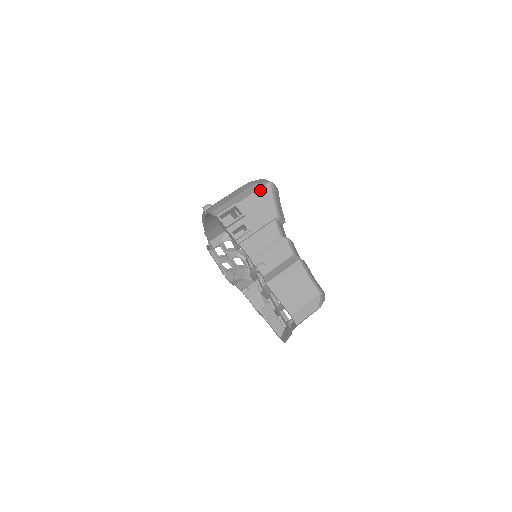
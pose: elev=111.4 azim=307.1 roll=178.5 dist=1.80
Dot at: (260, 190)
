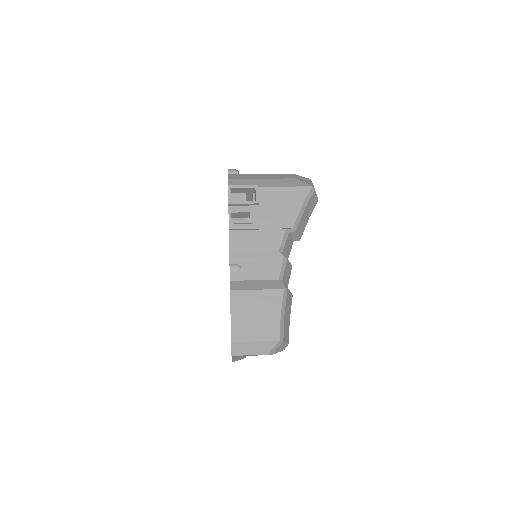
Dot at: (294, 188)
